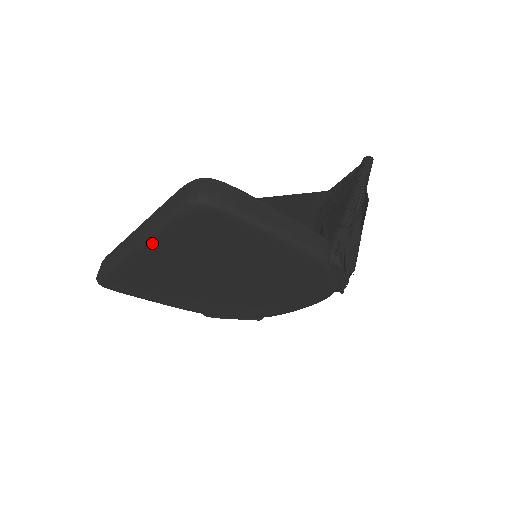
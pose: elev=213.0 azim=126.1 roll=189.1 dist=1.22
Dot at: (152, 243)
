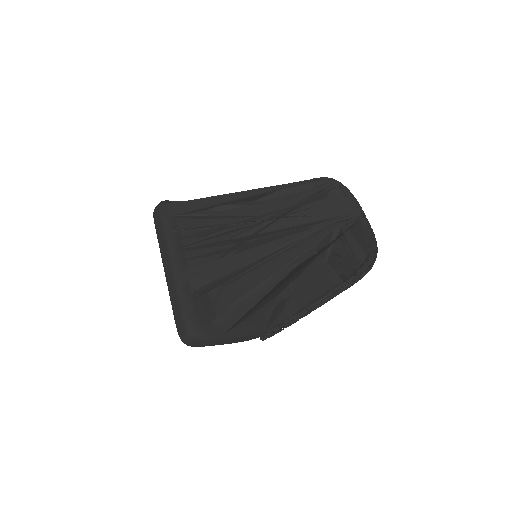
Dot at: occluded
